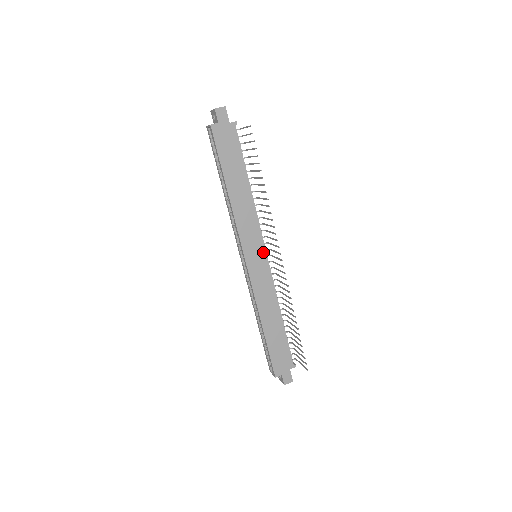
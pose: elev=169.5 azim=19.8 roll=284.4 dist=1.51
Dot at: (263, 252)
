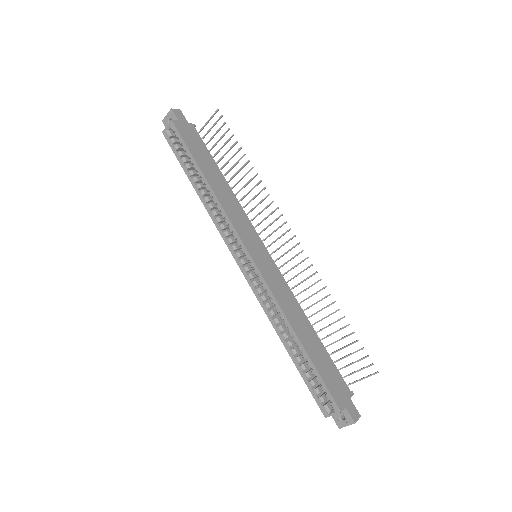
Dot at: (263, 248)
